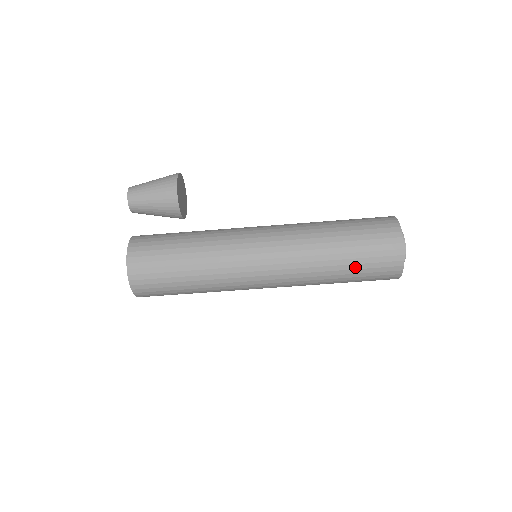
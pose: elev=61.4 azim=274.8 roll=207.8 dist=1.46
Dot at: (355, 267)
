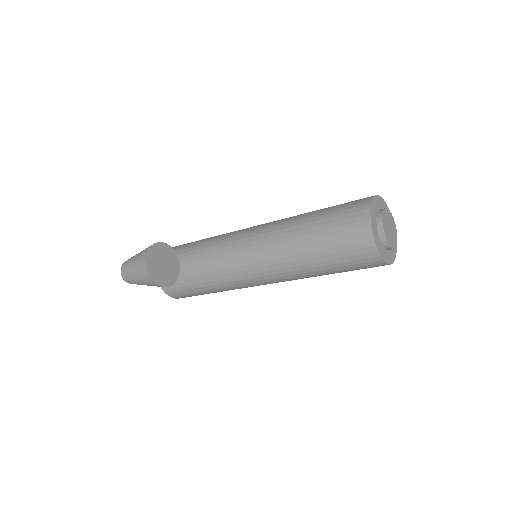
Dot at: occluded
